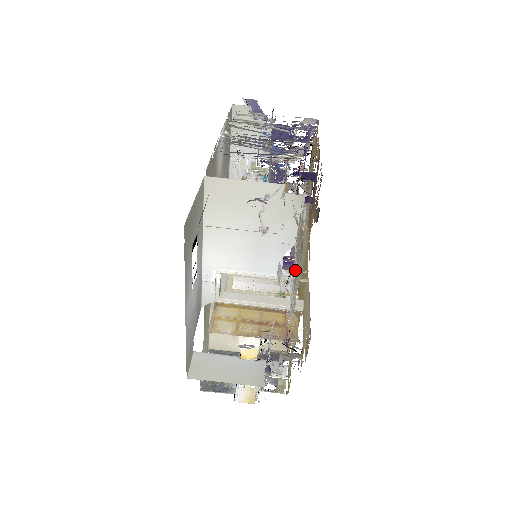
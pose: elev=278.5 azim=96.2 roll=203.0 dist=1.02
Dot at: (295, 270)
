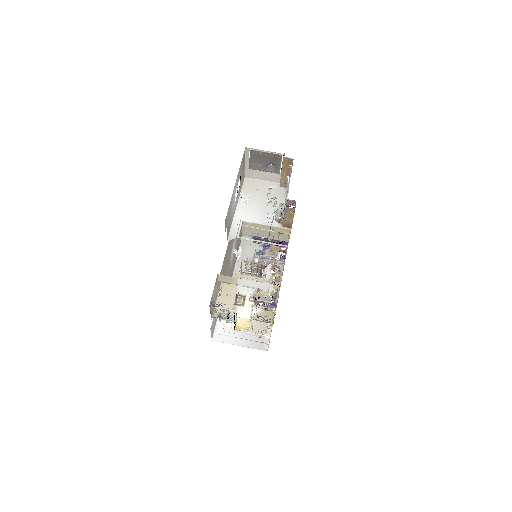
Dot at: occluded
